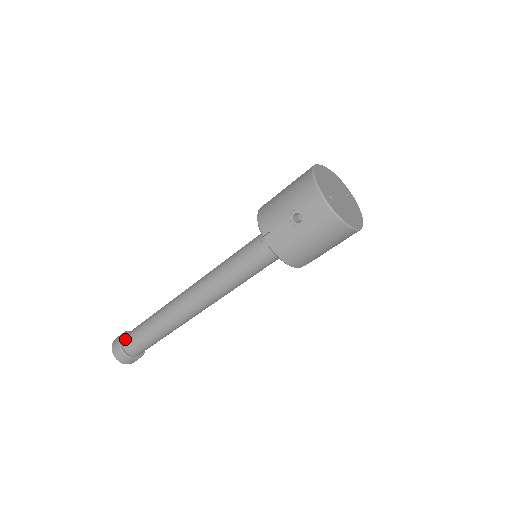
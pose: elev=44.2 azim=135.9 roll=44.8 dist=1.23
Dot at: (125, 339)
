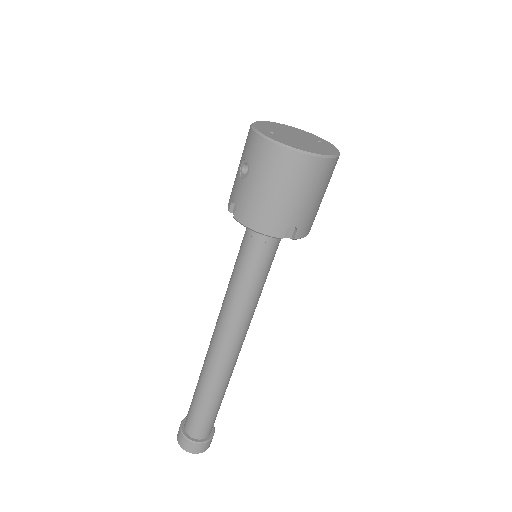
Dot at: (186, 418)
